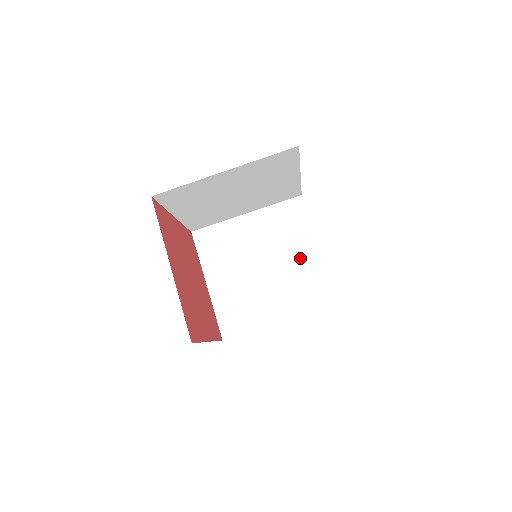
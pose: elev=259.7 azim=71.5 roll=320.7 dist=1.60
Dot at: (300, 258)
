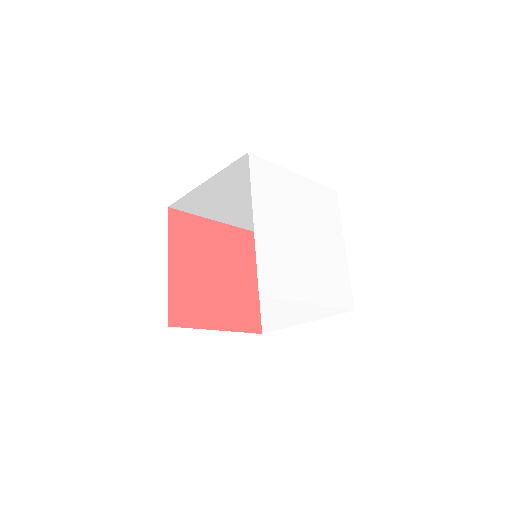
Dot at: occluded
